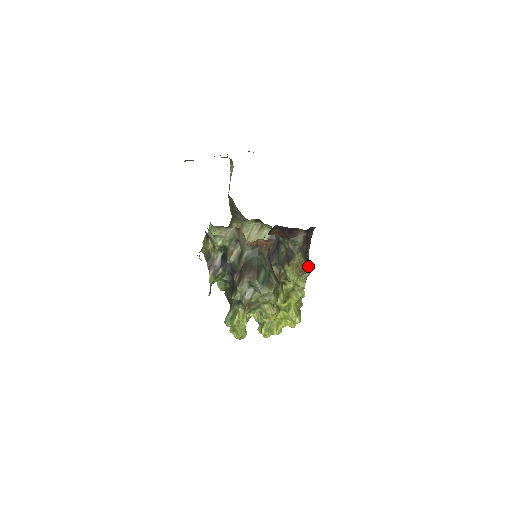
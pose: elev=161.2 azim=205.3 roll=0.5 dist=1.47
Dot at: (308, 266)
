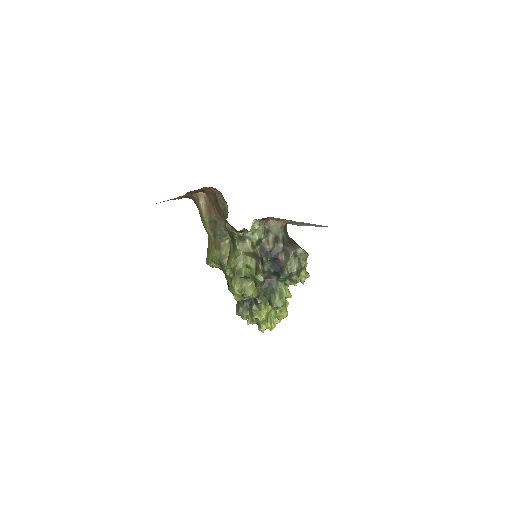
Dot at: occluded
